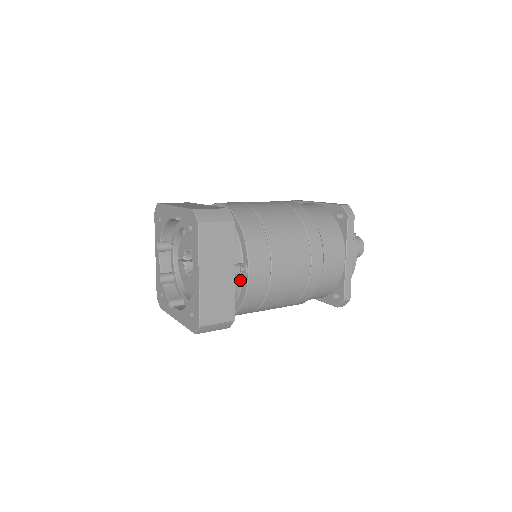
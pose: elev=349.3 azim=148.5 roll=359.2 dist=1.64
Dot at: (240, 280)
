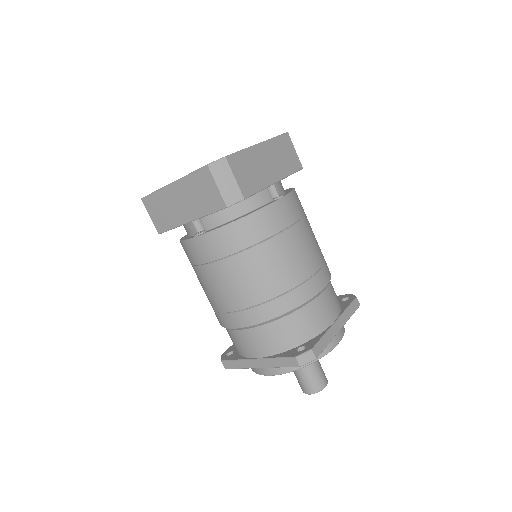
Dot at: (267, 201)
